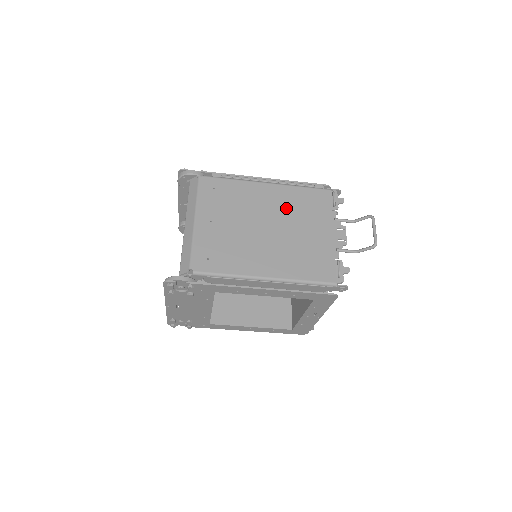
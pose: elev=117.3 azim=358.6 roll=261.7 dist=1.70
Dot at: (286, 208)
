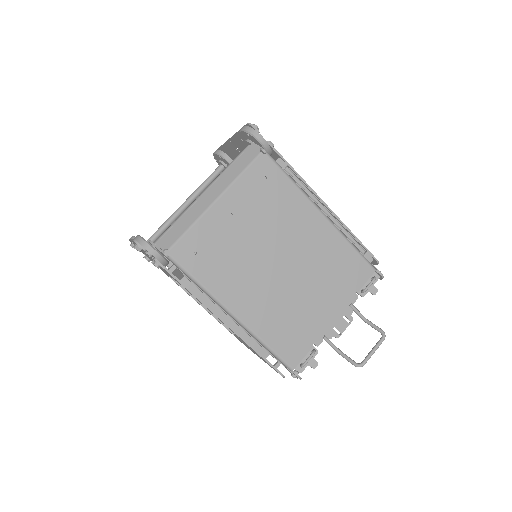
Dot at: (316, 257)
